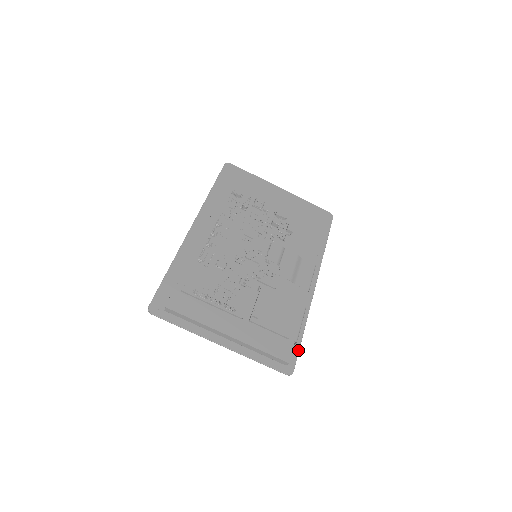
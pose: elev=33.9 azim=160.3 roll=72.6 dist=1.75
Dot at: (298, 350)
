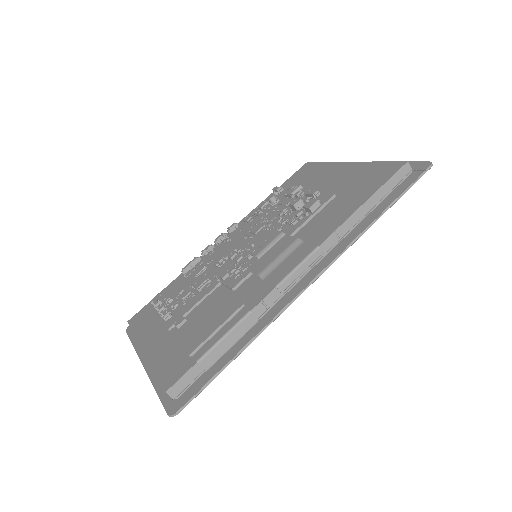
Dot at: (208, 380)
